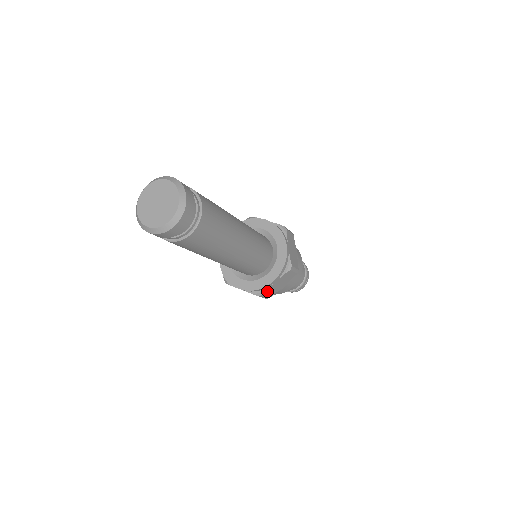
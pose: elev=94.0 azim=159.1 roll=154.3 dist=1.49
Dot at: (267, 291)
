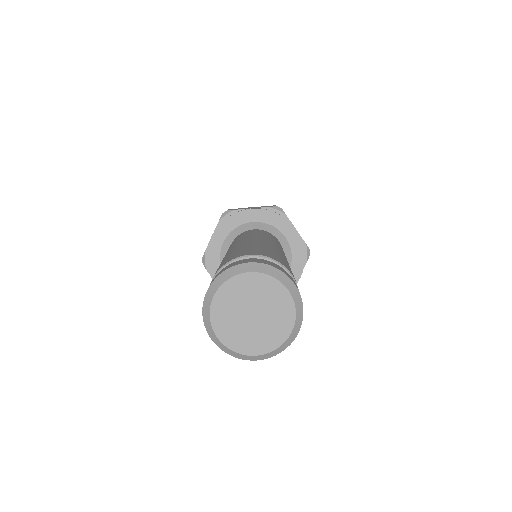
Dot at: occluded
